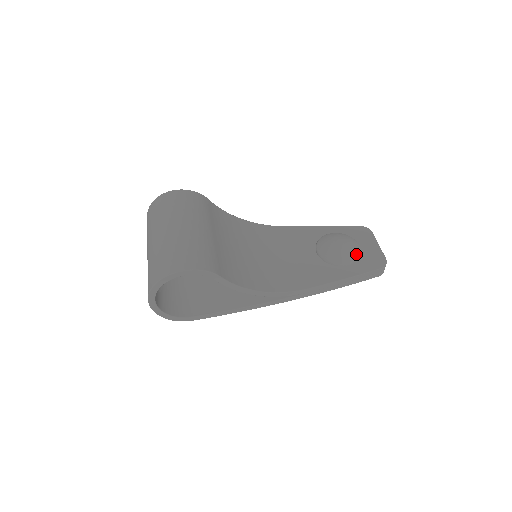
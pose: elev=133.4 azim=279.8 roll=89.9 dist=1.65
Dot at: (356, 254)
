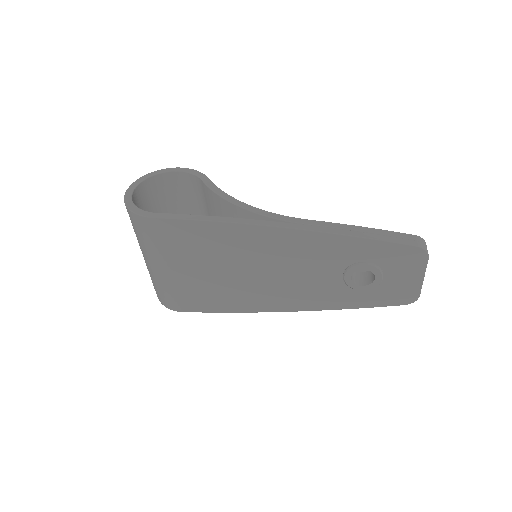
Dot at: occluded
